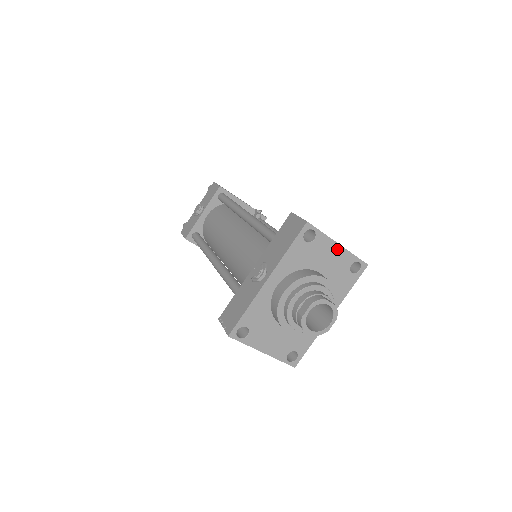
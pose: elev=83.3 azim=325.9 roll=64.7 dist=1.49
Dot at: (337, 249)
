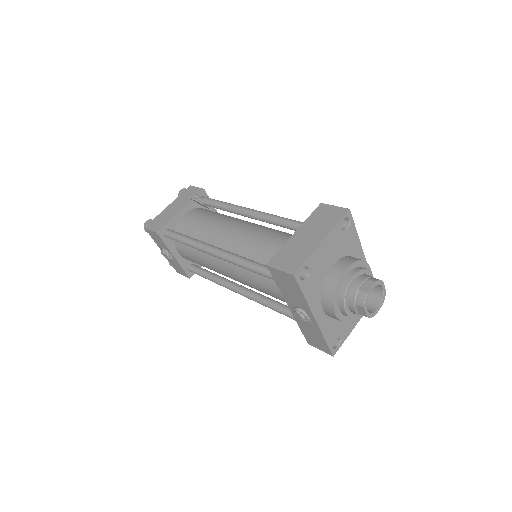
Dot at: (325, 243)
